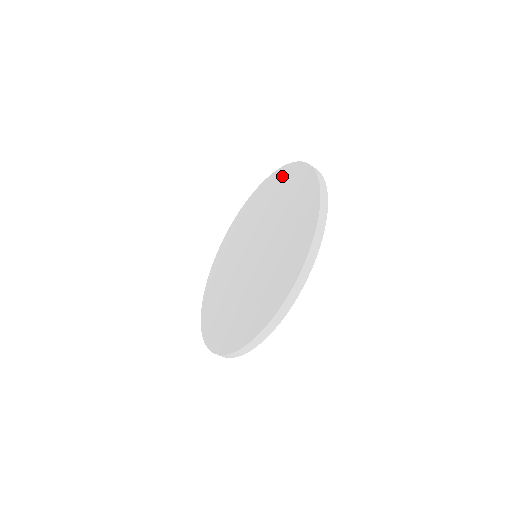
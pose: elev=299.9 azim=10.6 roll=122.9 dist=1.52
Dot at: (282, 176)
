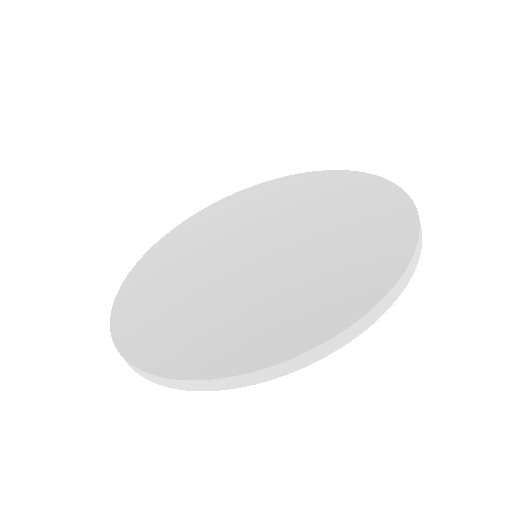
Dot at: (361, 185)
